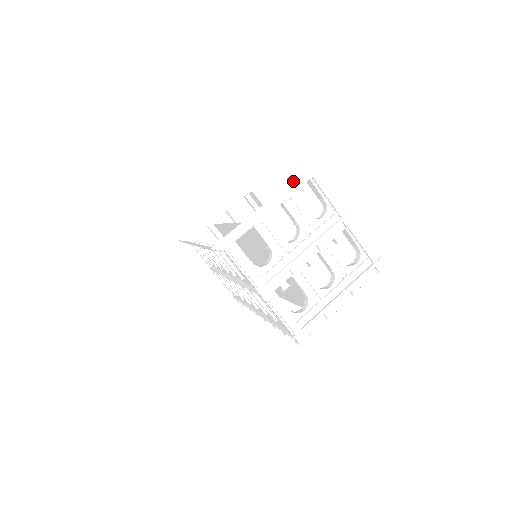
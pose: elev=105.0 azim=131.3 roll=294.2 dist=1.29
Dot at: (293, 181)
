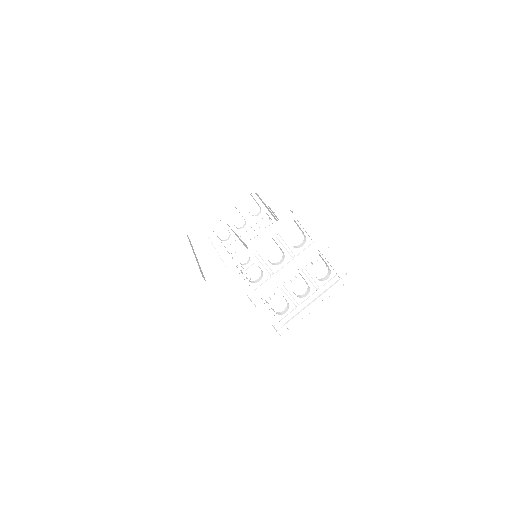
Dot at: (280, 223)
